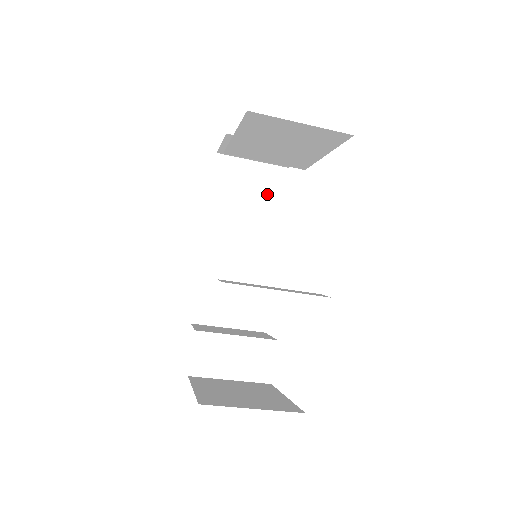
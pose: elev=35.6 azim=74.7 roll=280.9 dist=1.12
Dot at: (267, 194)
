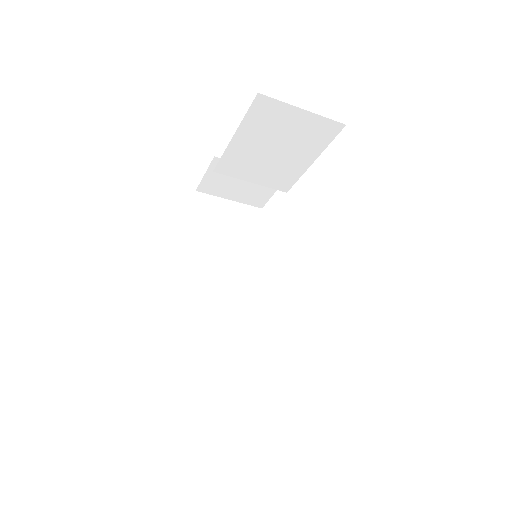
Dot at: (245, 230)
